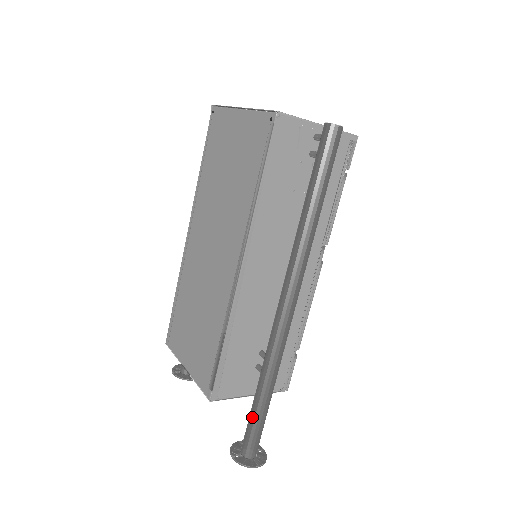
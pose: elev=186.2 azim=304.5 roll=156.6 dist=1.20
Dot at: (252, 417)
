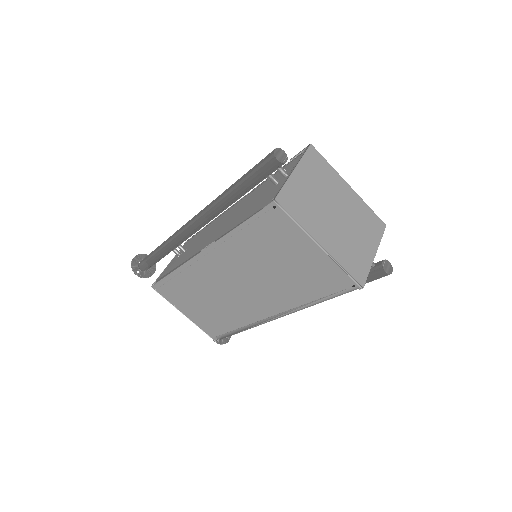
Dot at: occluded
